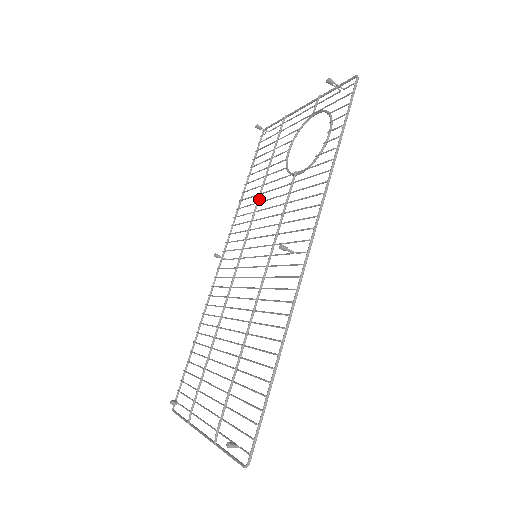
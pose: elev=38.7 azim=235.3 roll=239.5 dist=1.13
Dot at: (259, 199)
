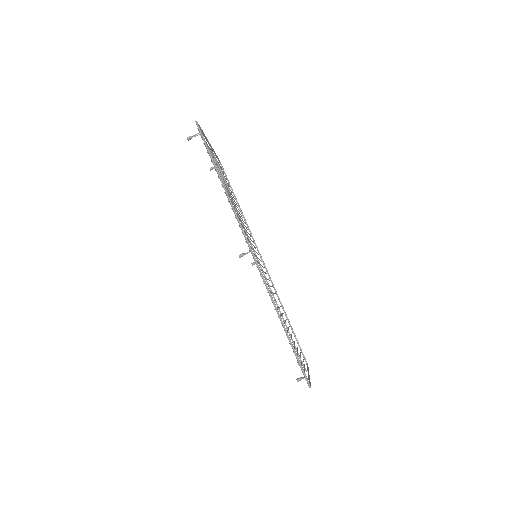
Dot at: occluded
